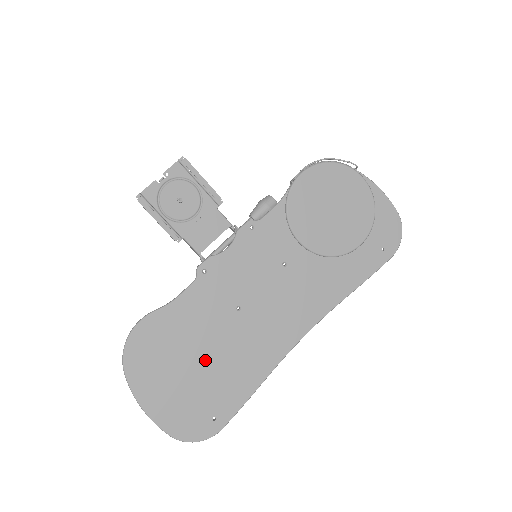
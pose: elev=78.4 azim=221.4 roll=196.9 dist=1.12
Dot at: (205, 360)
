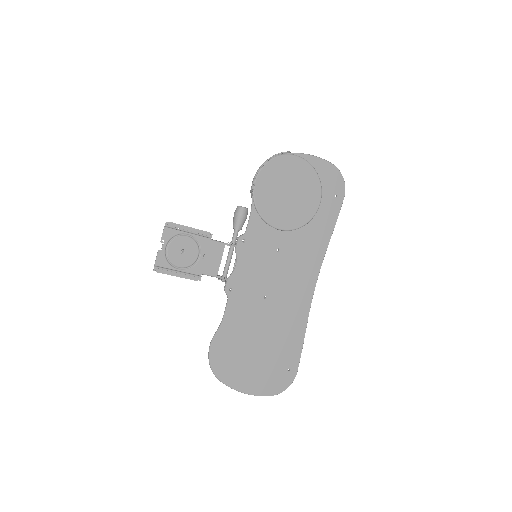
Dot at: (264, 341)
